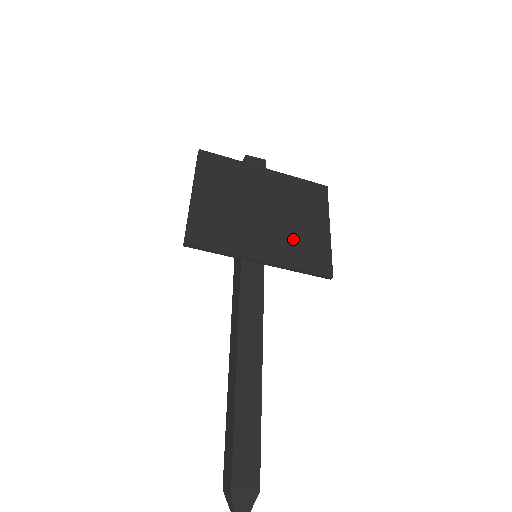
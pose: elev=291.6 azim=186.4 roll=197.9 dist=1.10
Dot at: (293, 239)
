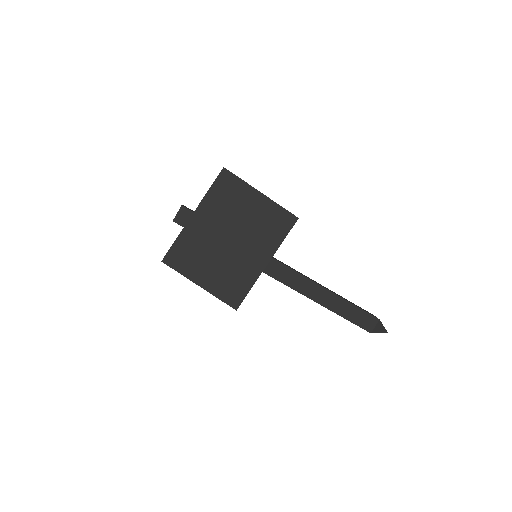
Dot at: (259, 231)
